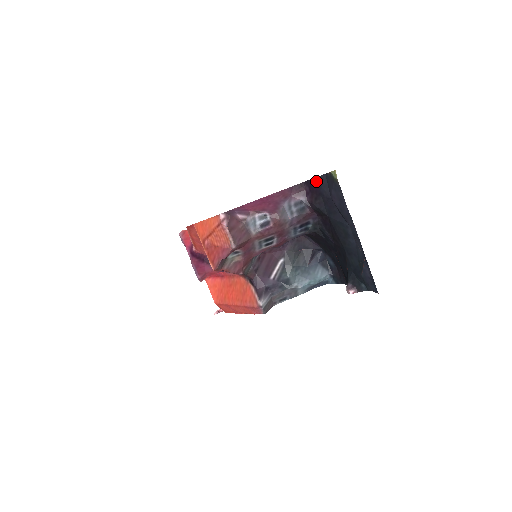
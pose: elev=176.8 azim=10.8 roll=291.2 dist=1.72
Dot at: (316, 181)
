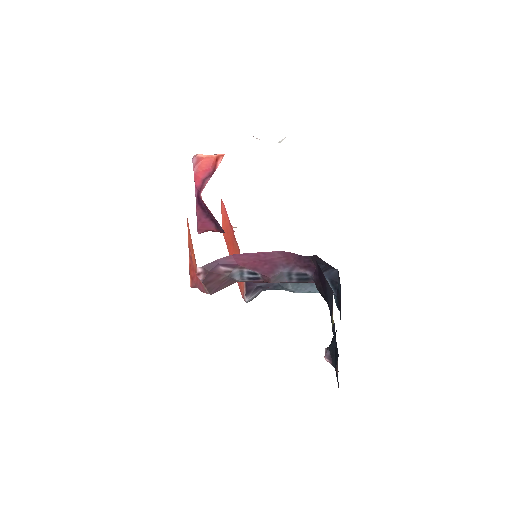
Dot at: (325, 281)
